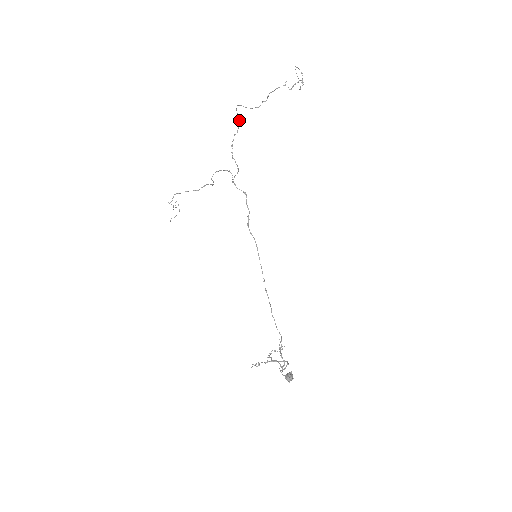
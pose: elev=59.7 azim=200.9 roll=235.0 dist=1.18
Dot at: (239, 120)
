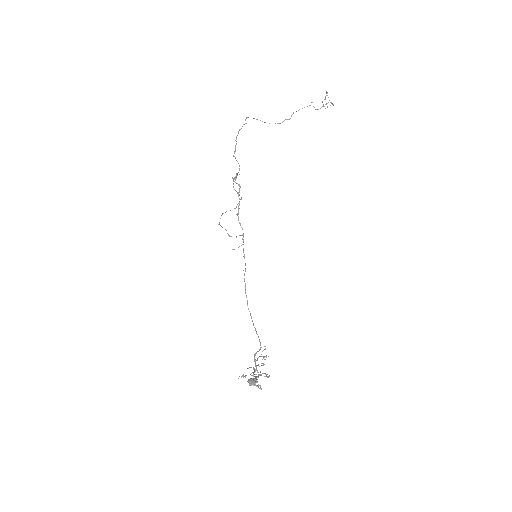
Dot at: (244, 124)
